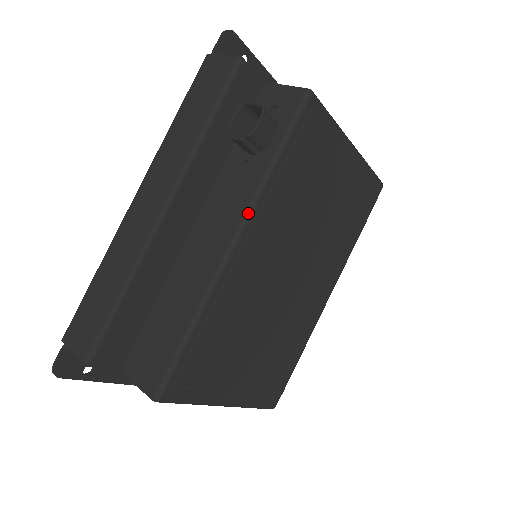
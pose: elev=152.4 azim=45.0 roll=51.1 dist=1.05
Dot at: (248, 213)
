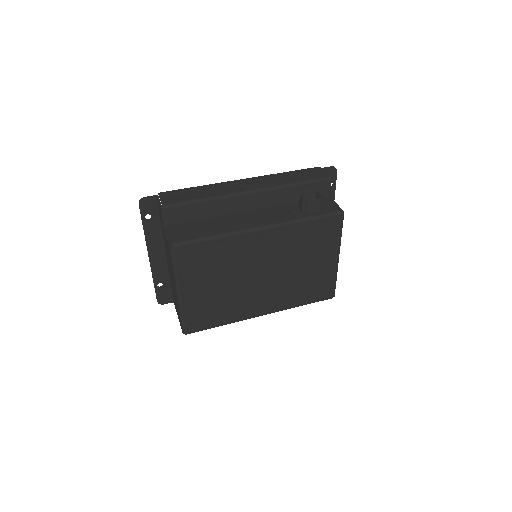
Dot at: (278, 224)
